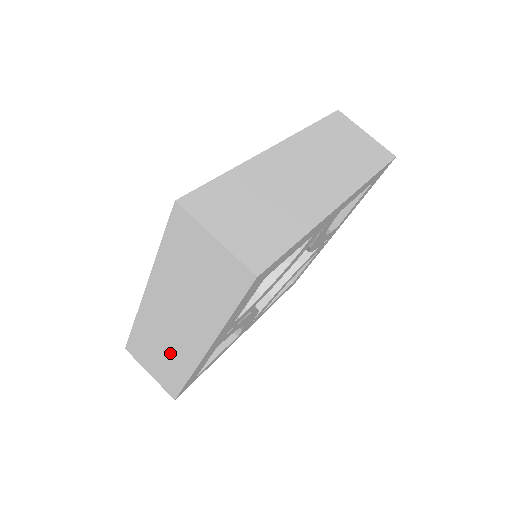
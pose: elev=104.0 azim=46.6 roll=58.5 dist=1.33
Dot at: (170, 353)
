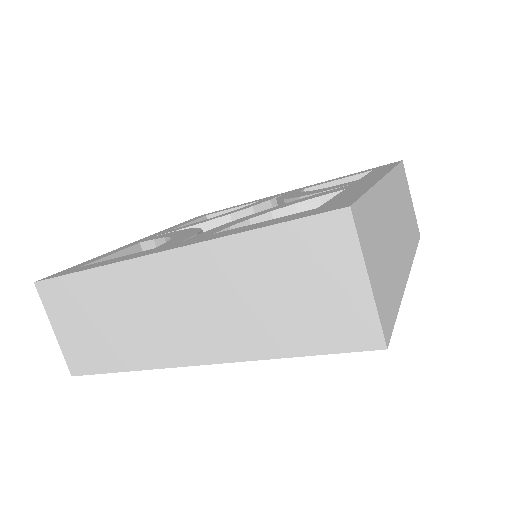
Dot at: (127, 332)
